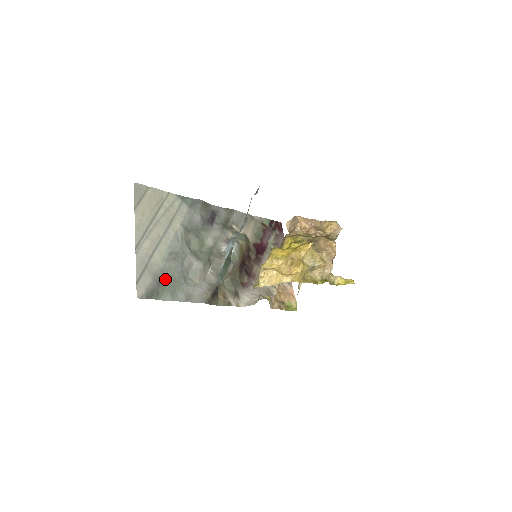
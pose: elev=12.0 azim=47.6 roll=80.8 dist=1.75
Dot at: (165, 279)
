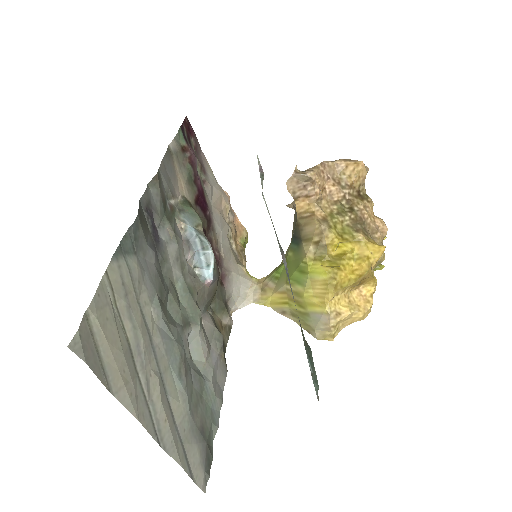
Dot at: (199, 417)
